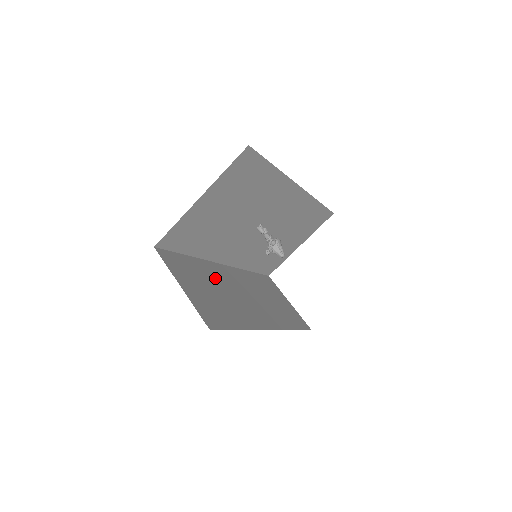
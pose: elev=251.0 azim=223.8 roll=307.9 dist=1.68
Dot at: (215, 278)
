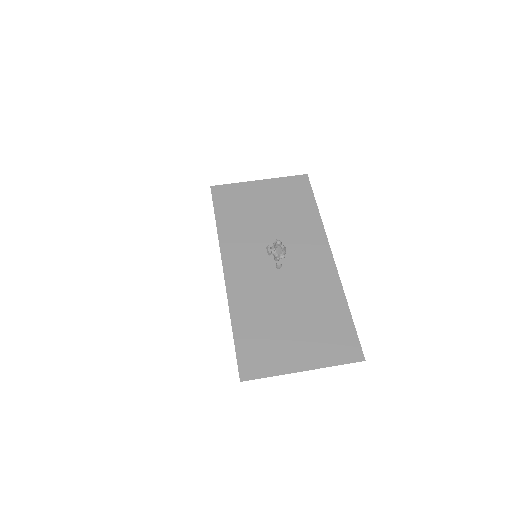
Dot at: occluded
